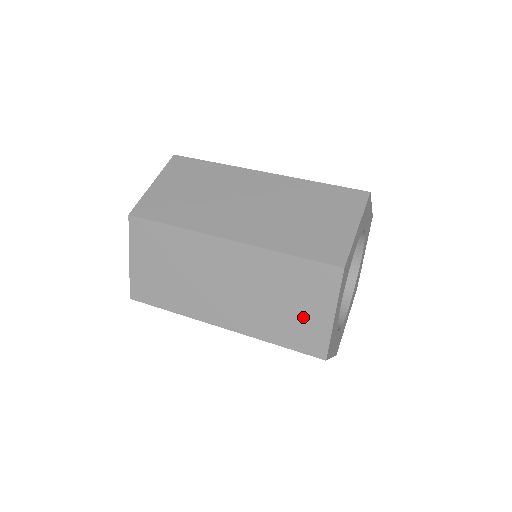
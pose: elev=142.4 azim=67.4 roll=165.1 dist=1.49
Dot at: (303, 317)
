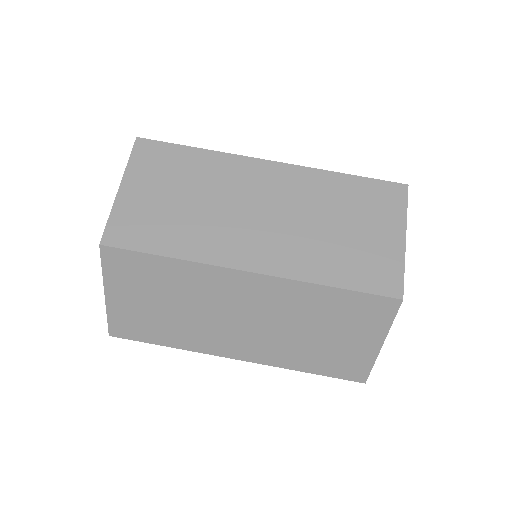
Dot at: occluded
